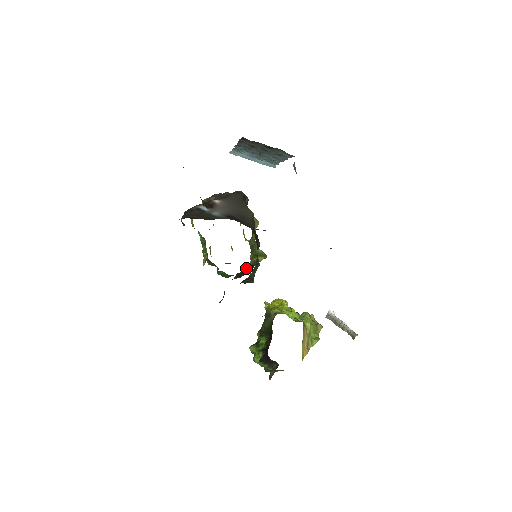
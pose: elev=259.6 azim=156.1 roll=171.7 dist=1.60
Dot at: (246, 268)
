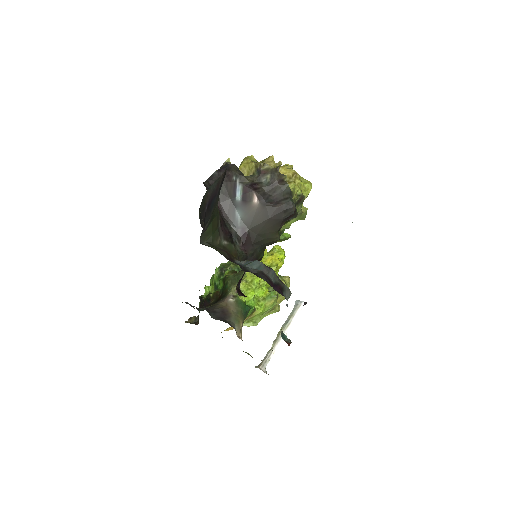
Dot at: occluded
